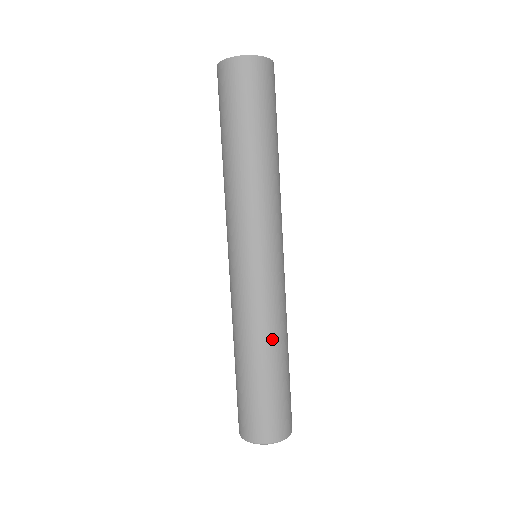
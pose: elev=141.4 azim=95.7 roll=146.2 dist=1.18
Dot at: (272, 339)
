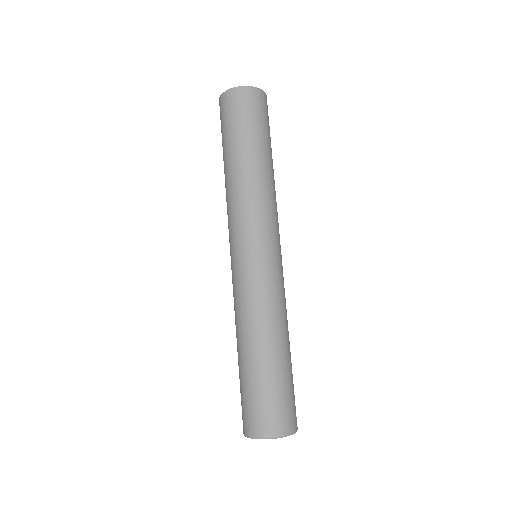
Dot at: (274, 328)
